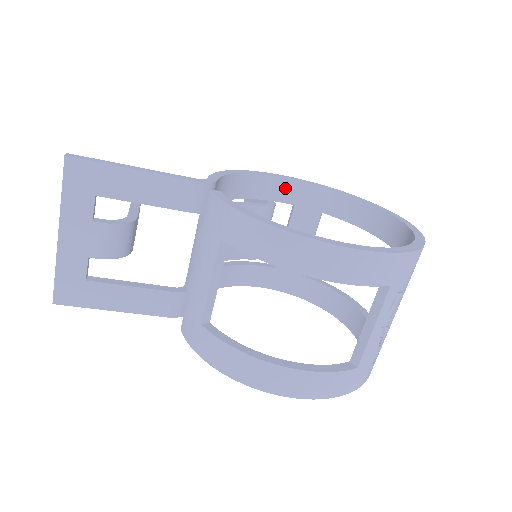
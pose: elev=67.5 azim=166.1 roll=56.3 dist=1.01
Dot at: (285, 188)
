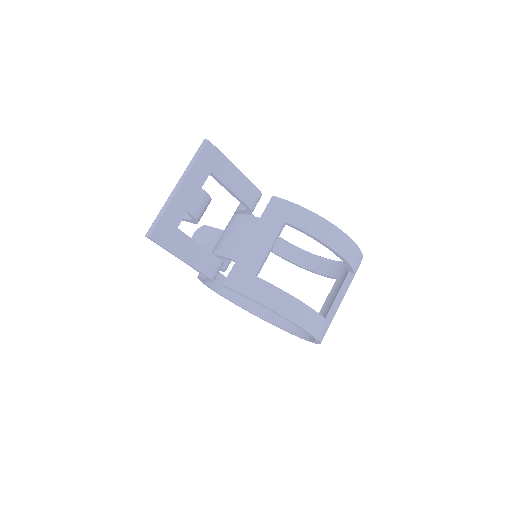
Dot at: occluded
